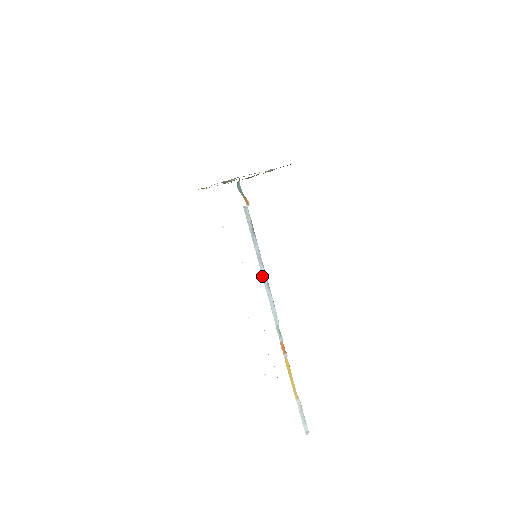
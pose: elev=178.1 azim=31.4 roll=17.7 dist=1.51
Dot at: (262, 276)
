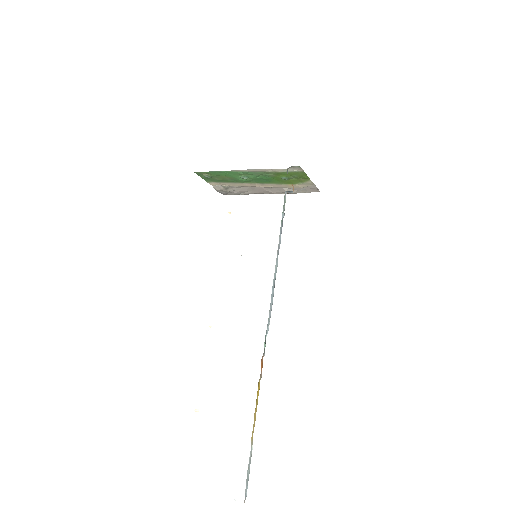
Dot at: (275, 269)
